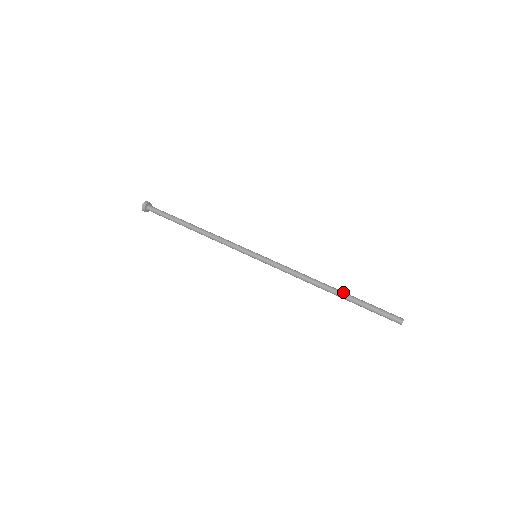
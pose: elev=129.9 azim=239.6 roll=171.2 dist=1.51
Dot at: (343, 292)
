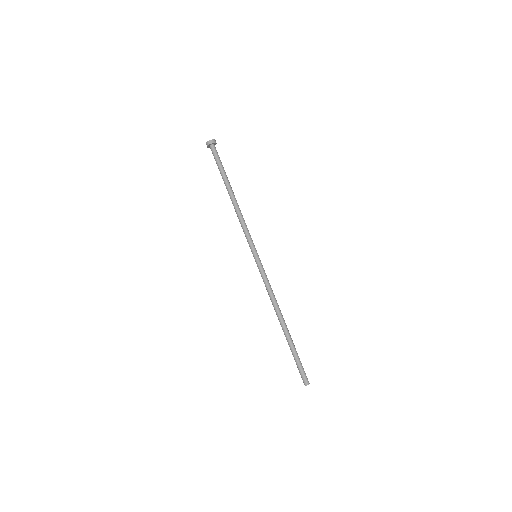
Dot at: (286, 335)
